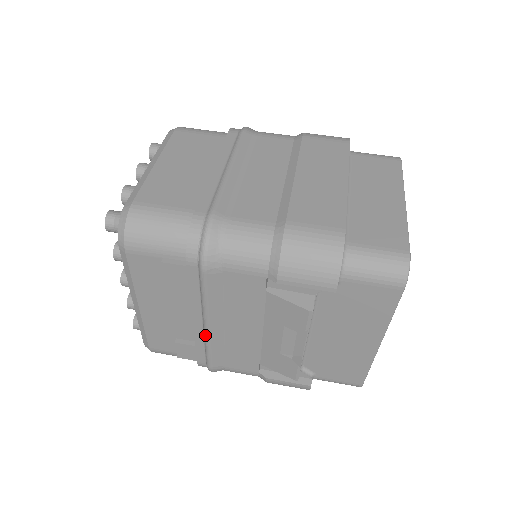
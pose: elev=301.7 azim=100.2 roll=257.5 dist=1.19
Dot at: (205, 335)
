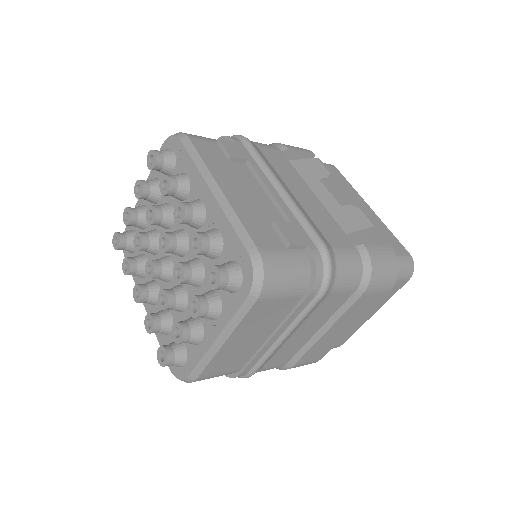
Dot at: (288, 199)
